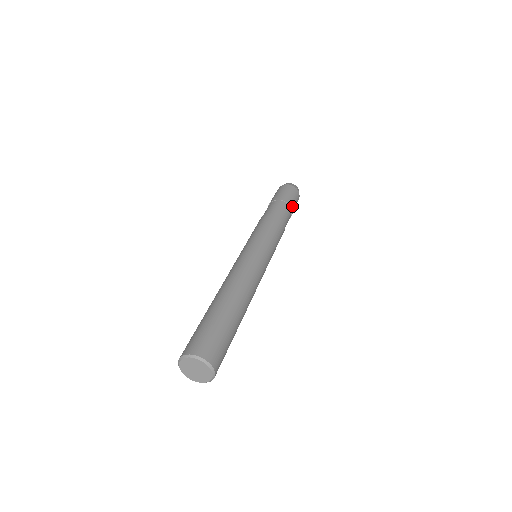
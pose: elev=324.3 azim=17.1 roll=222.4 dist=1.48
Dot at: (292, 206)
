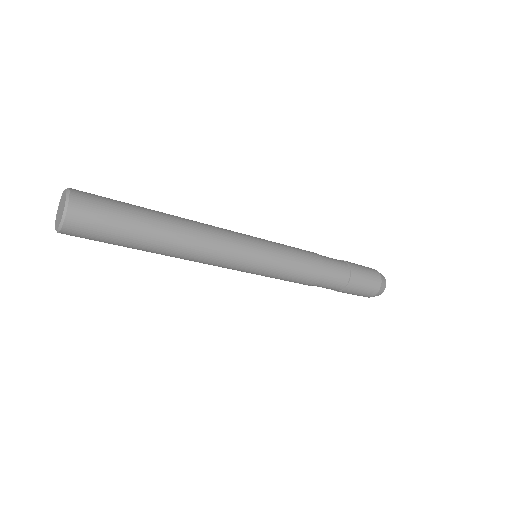
Dot at: (349, 263)
